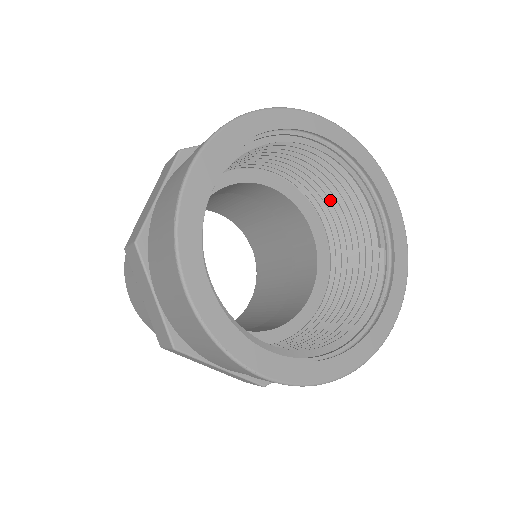
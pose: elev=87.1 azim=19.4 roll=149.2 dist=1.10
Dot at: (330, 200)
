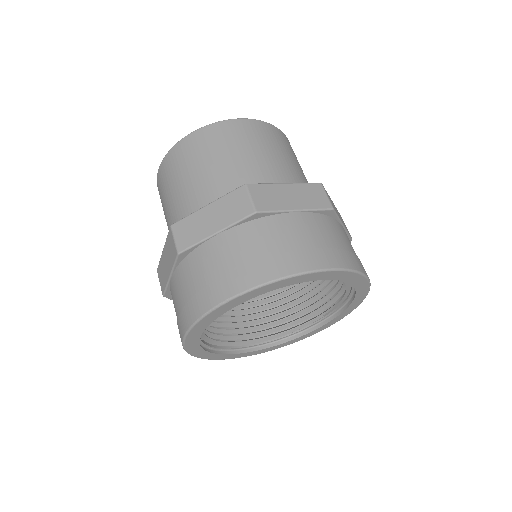
Dot at: occluded
